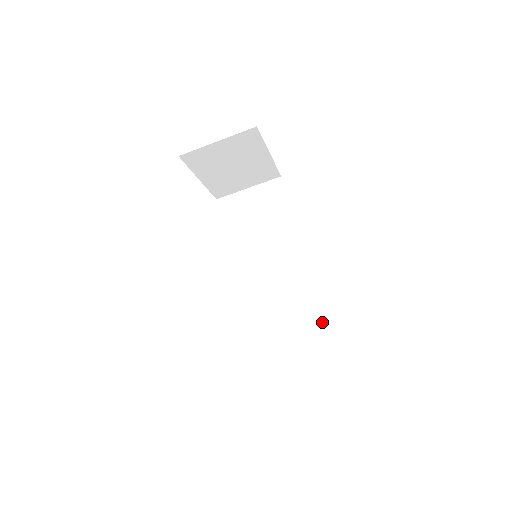
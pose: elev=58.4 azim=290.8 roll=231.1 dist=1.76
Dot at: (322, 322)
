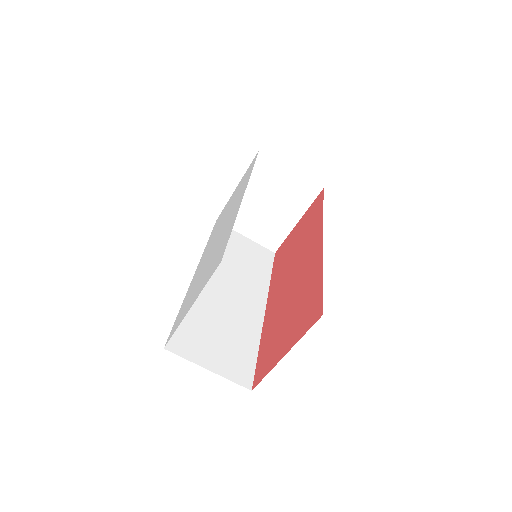
Dot at: (256, 360)
